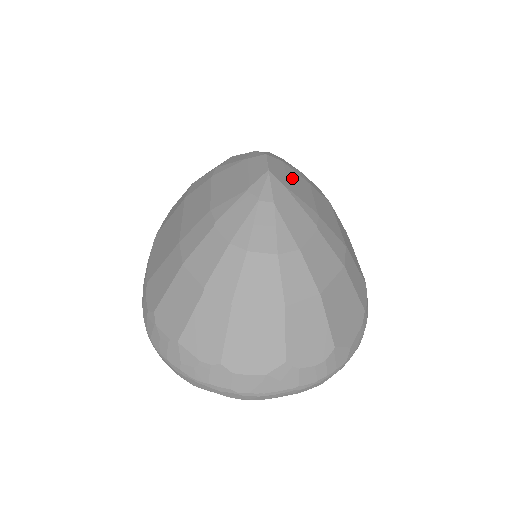
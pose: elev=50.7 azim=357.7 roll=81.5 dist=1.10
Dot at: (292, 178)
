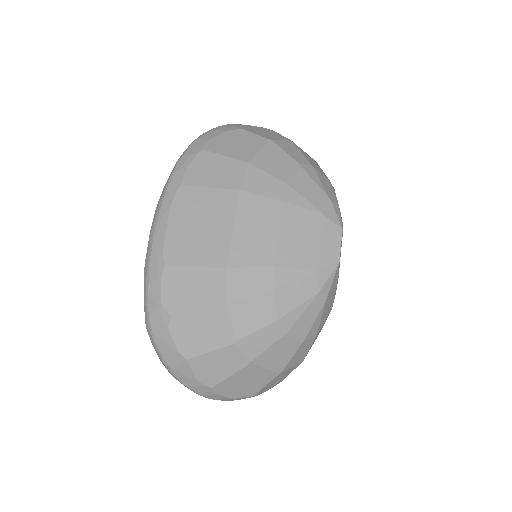
Dot at: occluded
